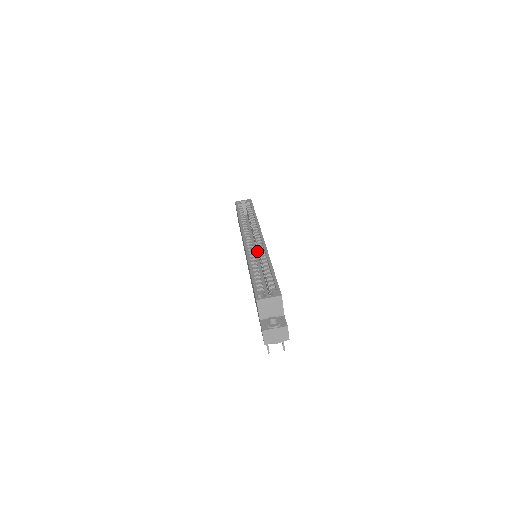
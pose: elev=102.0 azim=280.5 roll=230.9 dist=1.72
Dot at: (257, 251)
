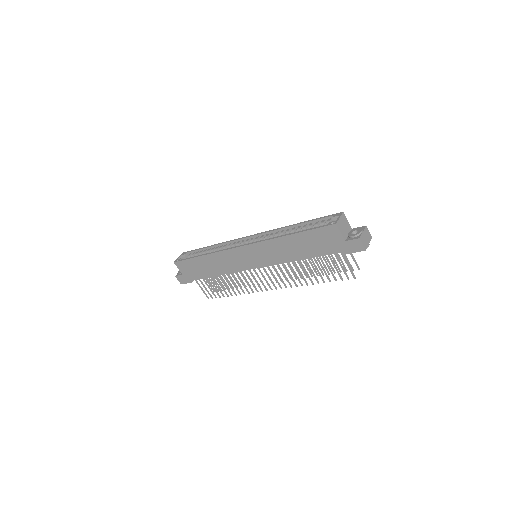
Dot at: occluded
